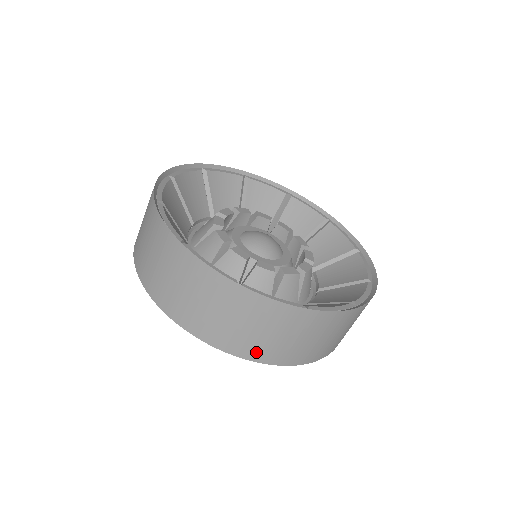
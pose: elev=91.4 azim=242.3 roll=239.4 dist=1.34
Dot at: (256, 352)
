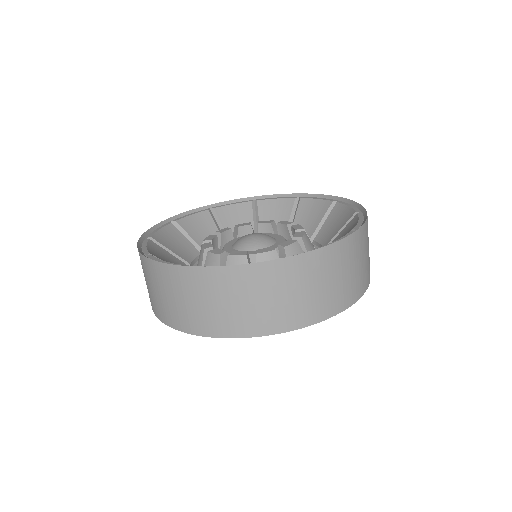
Dot at: (300, 317)
